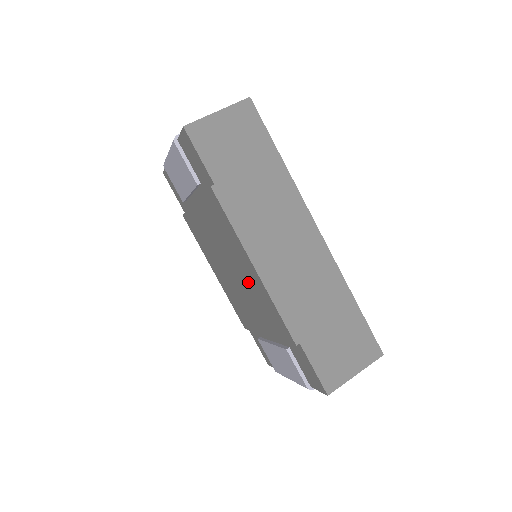
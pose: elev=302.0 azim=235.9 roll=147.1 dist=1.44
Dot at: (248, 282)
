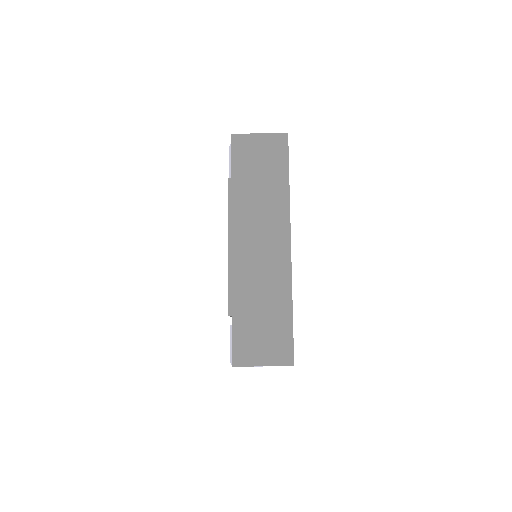
Dot at: occluded
